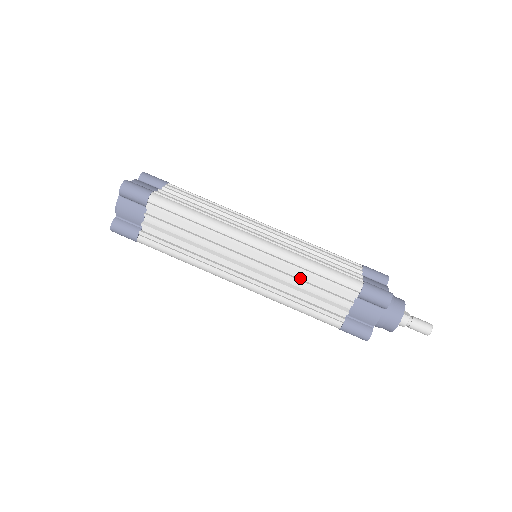
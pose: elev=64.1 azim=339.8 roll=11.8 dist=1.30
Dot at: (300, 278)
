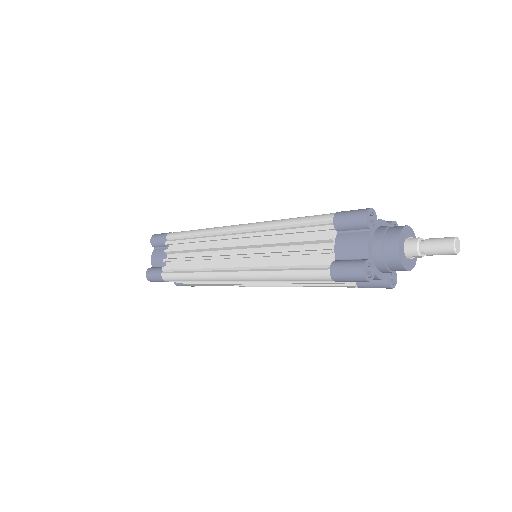
Dot at: occluded
